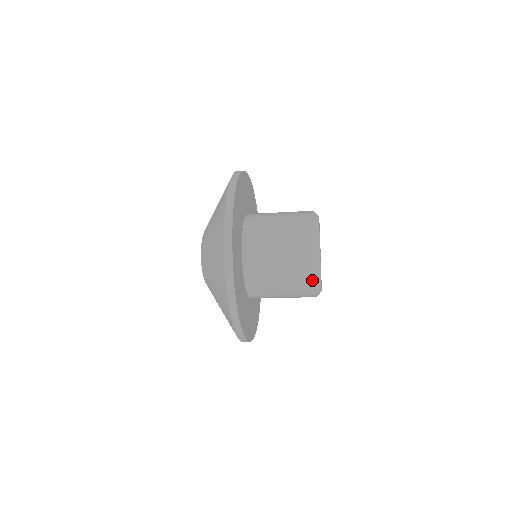
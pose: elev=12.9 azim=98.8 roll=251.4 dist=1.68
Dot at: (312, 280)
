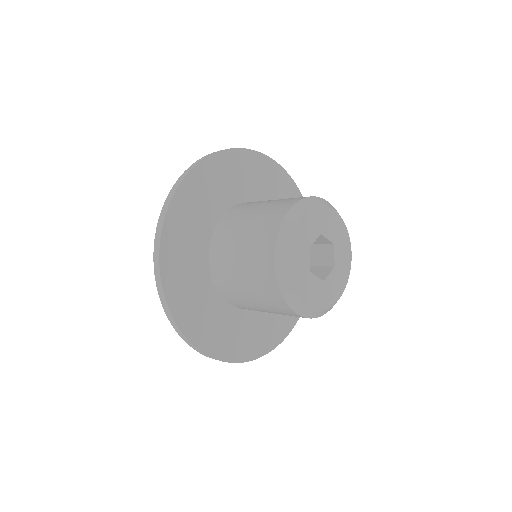
Dot at: occluded
